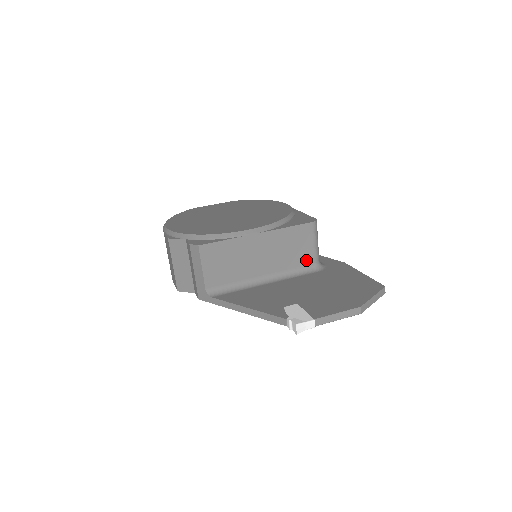
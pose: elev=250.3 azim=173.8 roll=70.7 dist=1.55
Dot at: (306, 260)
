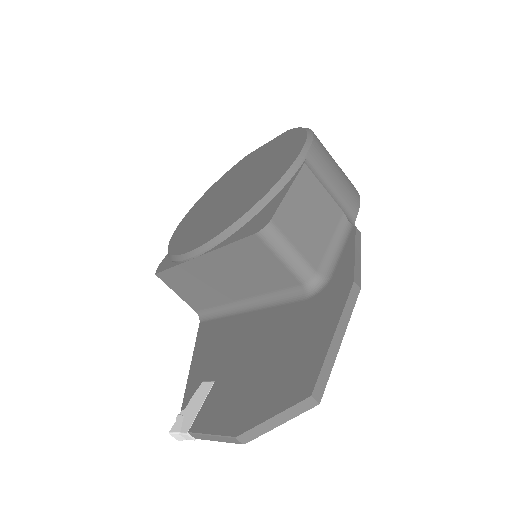
Dot at: (285, 281)
